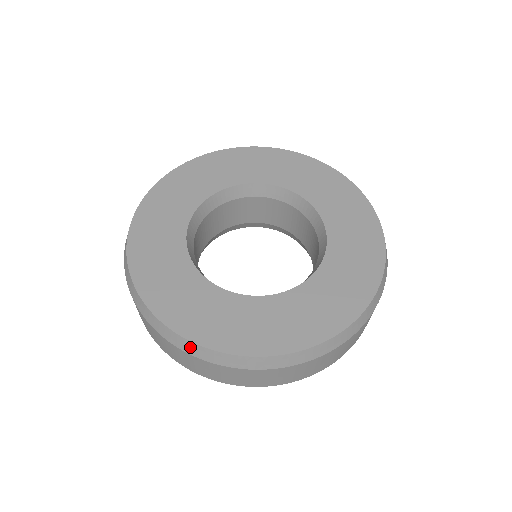
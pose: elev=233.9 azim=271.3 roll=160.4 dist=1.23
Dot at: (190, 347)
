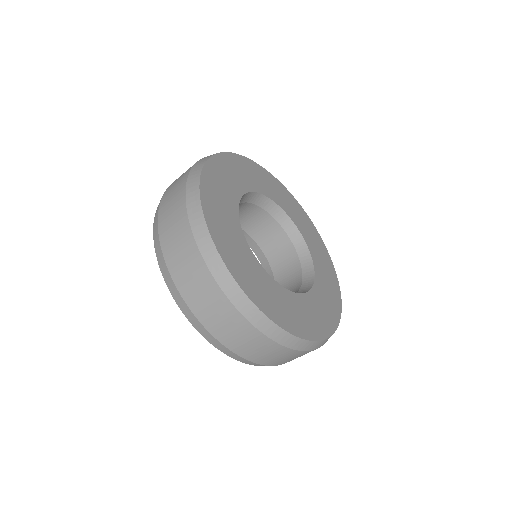
Dot at: (288, 339)
